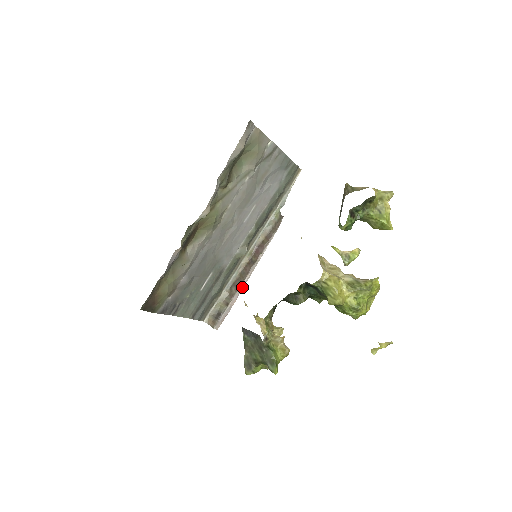
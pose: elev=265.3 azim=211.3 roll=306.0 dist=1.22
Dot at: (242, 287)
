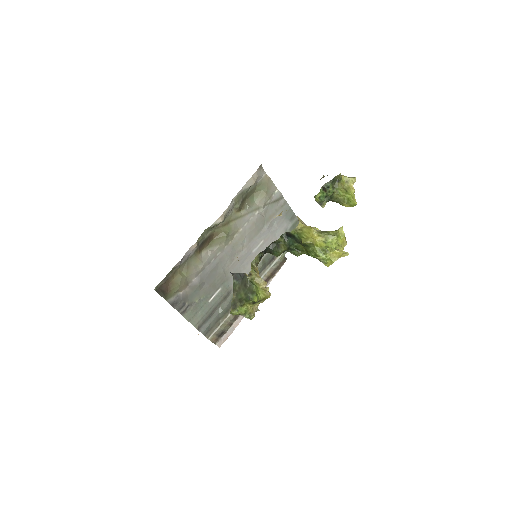
Dot at: occluded
